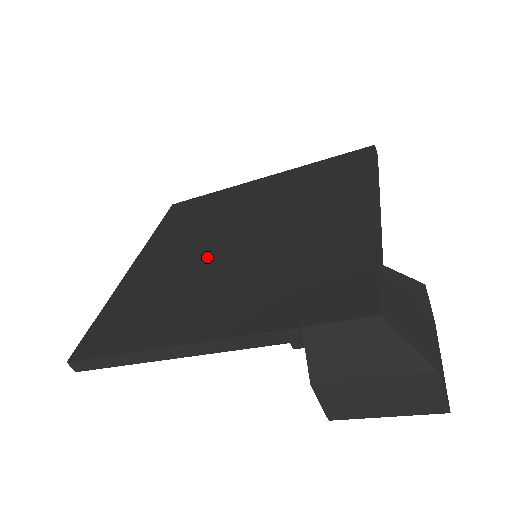
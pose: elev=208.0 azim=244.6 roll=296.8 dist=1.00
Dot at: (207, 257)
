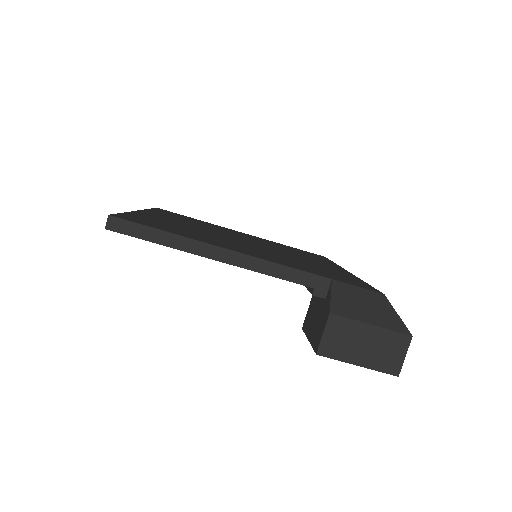
Dot at: (221, 235)
